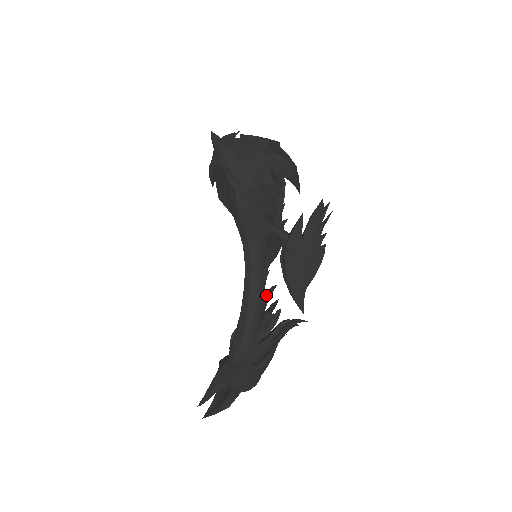
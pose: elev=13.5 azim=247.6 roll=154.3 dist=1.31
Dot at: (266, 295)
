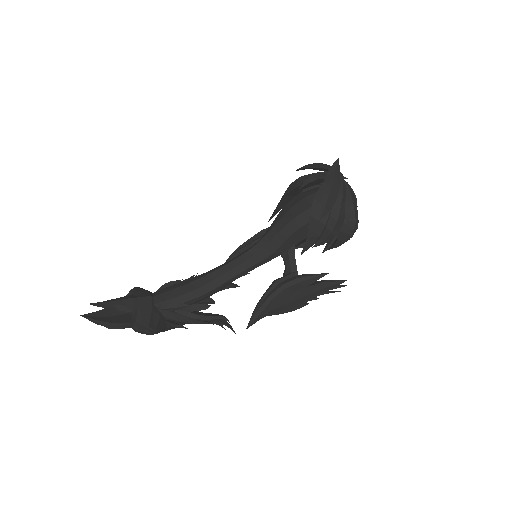
Dot at: (228, 285)
